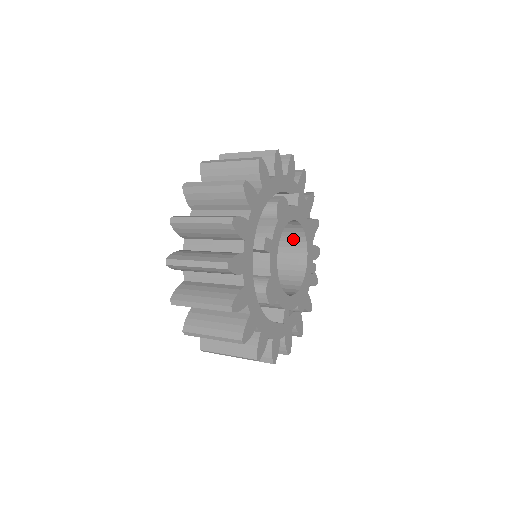
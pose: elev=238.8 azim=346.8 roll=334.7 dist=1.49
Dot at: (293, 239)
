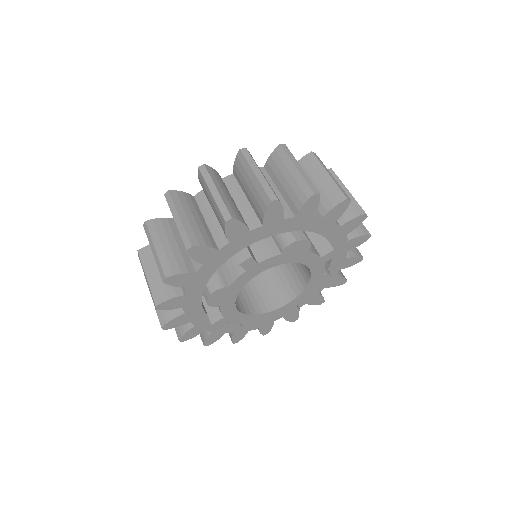
Dot at: (299, 275)
